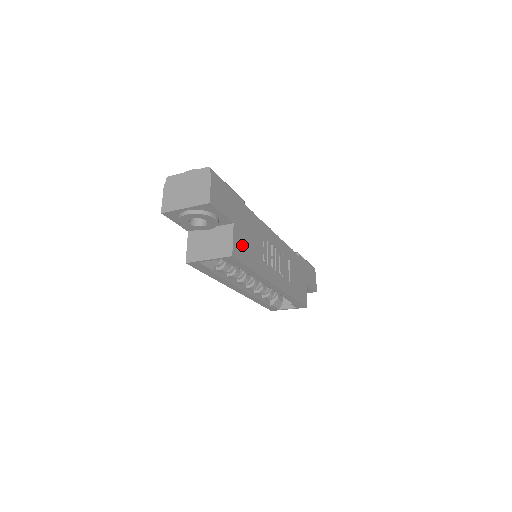
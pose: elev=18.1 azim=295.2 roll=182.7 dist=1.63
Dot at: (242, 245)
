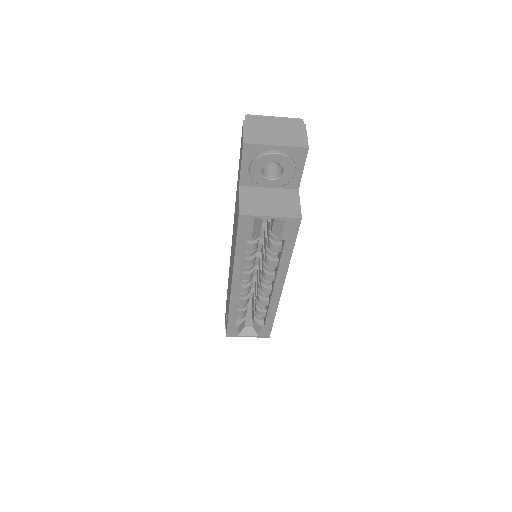
Dot at: occluded
